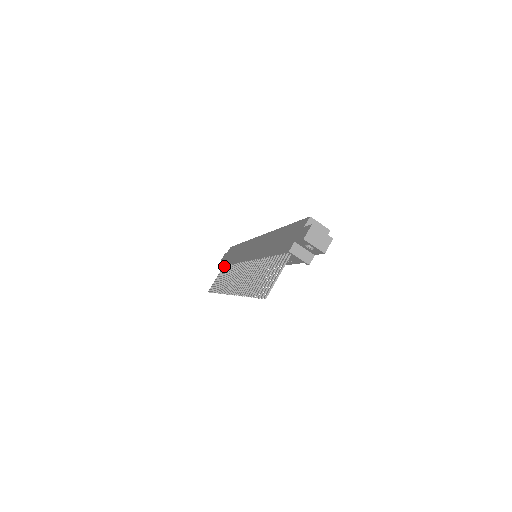
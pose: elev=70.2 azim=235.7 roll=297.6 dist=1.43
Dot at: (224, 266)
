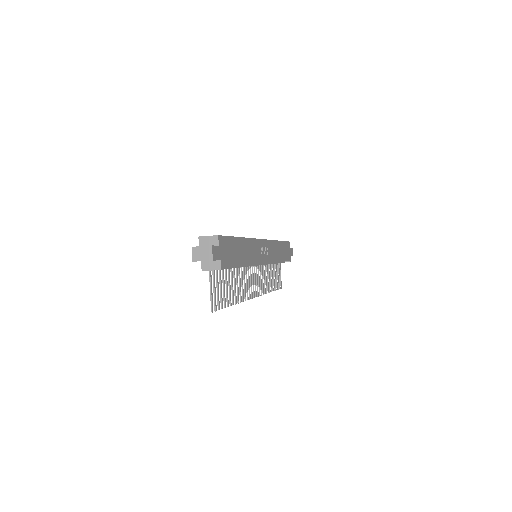
Dot at: occluded
